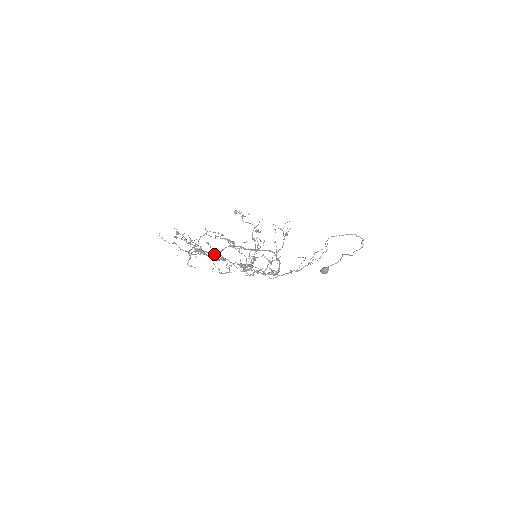
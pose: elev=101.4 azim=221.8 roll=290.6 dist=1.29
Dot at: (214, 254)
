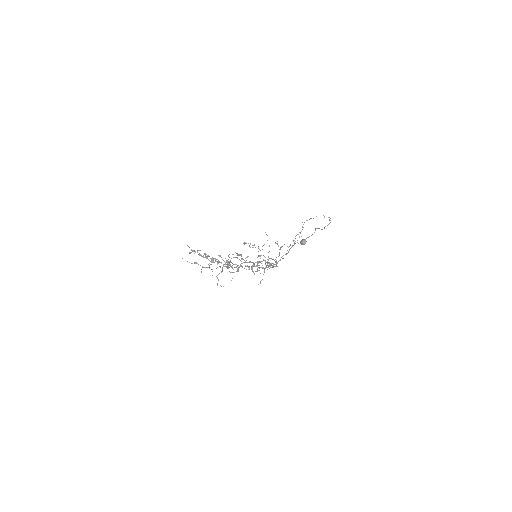
Dot at: occluded
